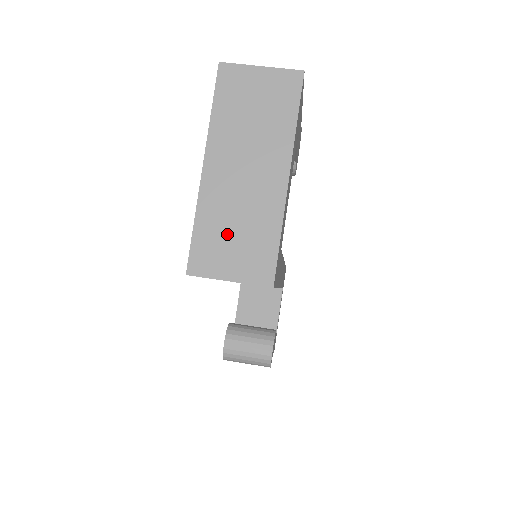
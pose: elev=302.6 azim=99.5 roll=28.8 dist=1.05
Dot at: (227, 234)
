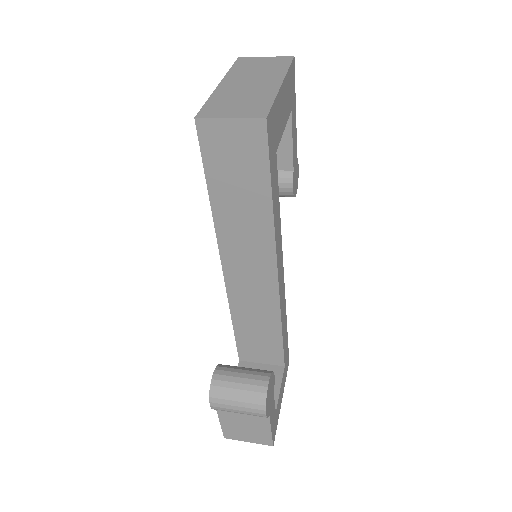
Dot at: (232, 102)
